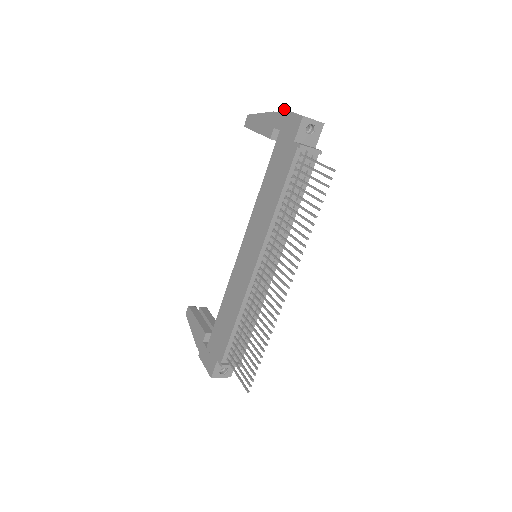
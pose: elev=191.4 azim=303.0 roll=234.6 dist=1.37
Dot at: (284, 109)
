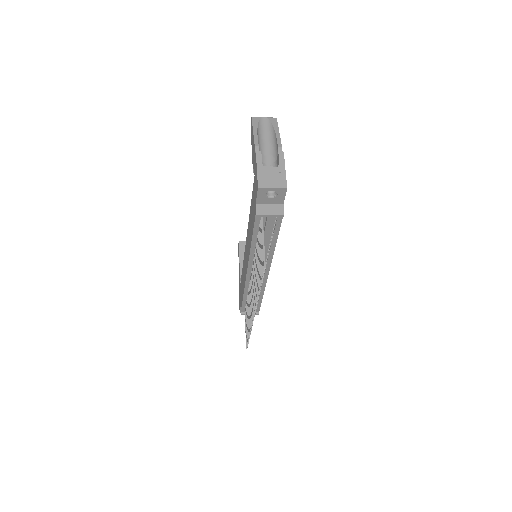
Dot at: (256, 157)
